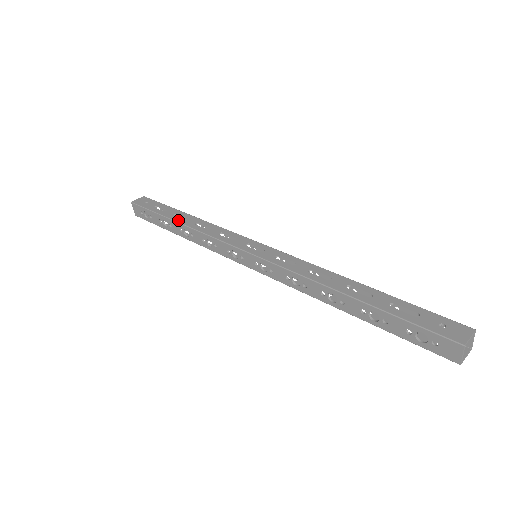
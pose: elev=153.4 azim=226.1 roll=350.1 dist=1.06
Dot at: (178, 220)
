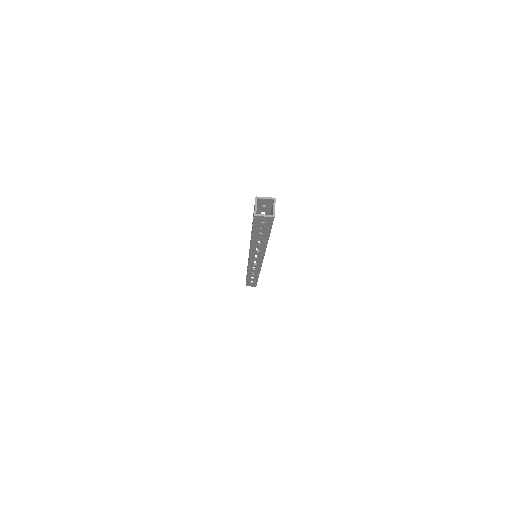
Dot at: occluded
